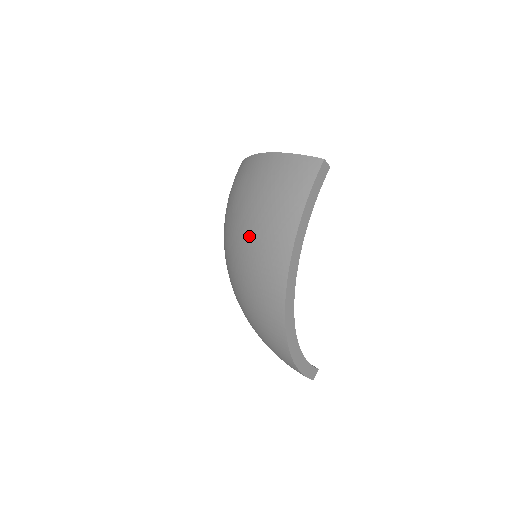
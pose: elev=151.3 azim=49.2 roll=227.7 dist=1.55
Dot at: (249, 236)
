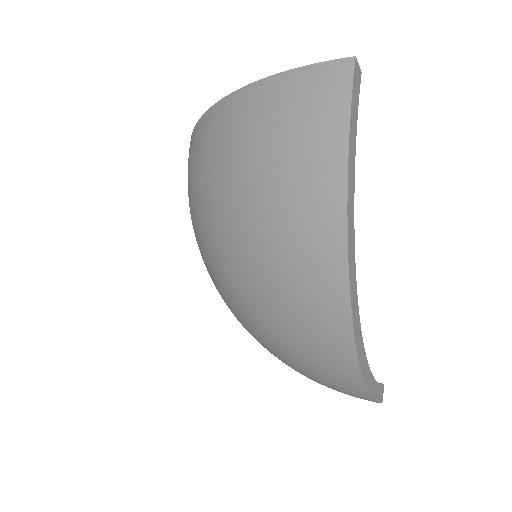
Dot at: (256, 223)
